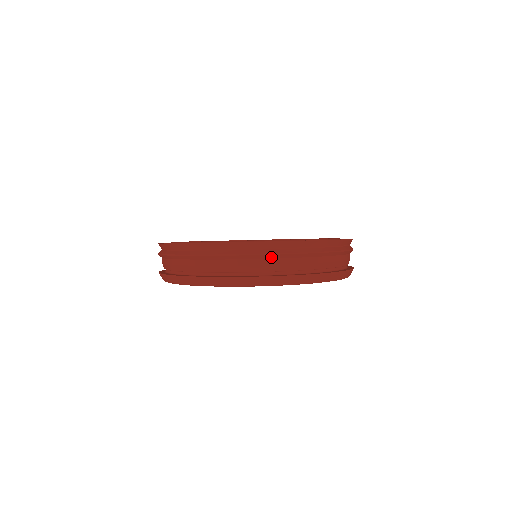
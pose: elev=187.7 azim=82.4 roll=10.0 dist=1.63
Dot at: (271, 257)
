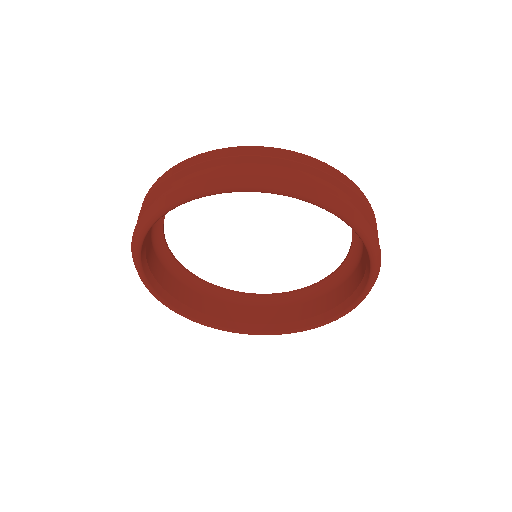
Dot at: (352, 196)
